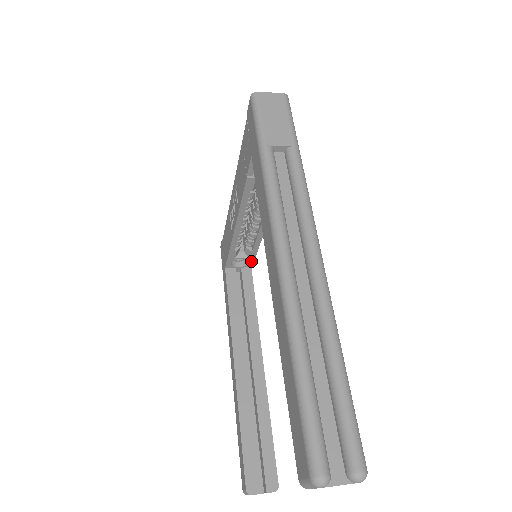
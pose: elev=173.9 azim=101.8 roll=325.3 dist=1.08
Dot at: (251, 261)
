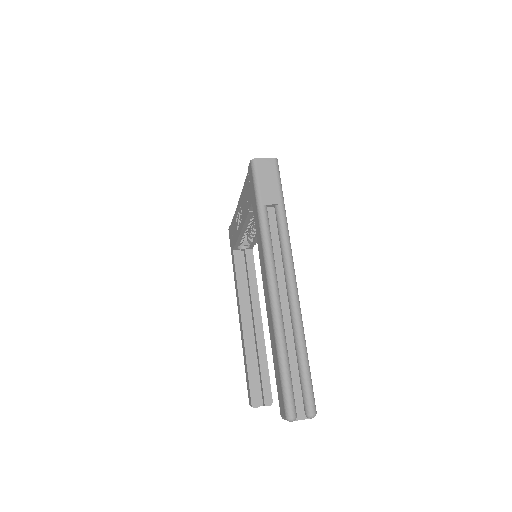
Dot at: (252, 246)
